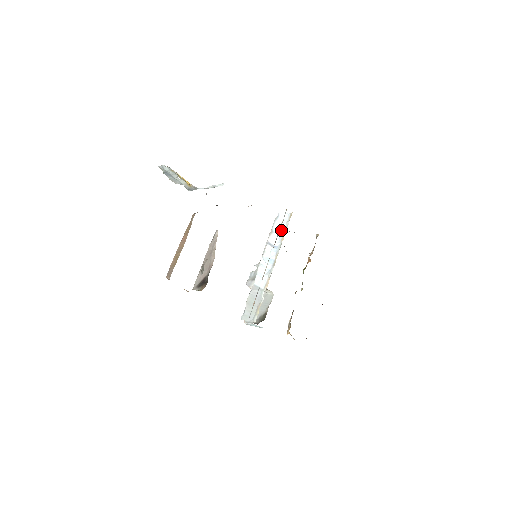
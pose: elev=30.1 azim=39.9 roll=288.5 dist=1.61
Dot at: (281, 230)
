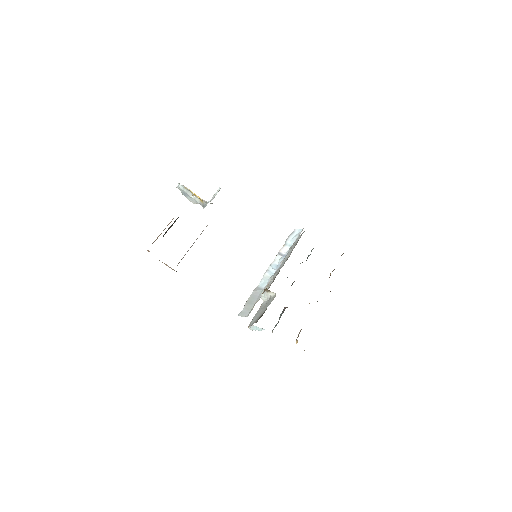
Dot at: (293, 241)
